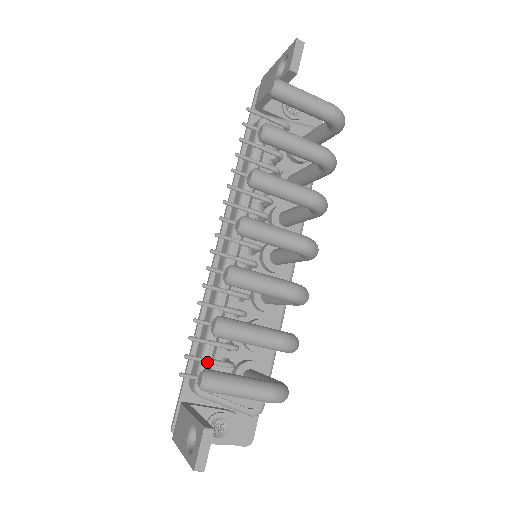
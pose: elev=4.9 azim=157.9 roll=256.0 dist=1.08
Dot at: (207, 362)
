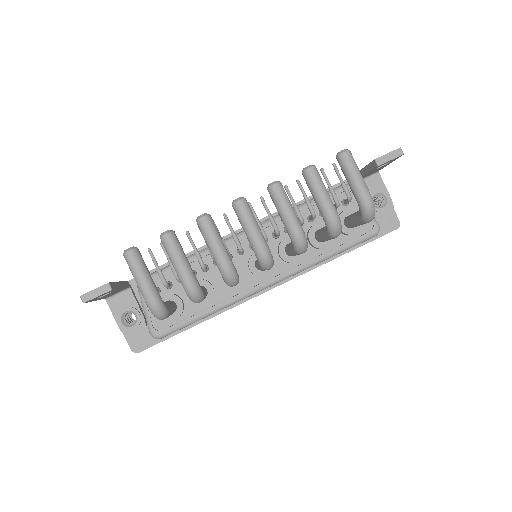
Dot at: (155, 265)
